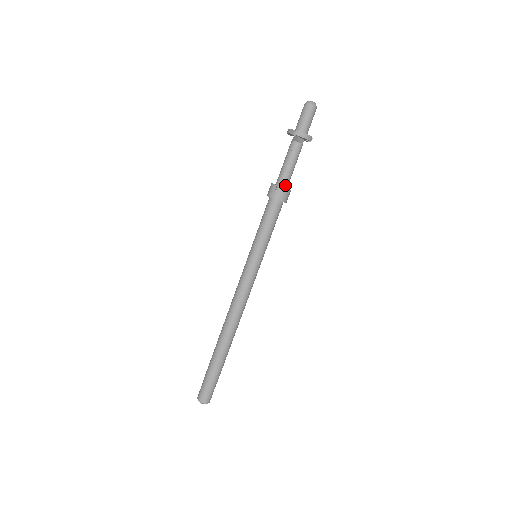
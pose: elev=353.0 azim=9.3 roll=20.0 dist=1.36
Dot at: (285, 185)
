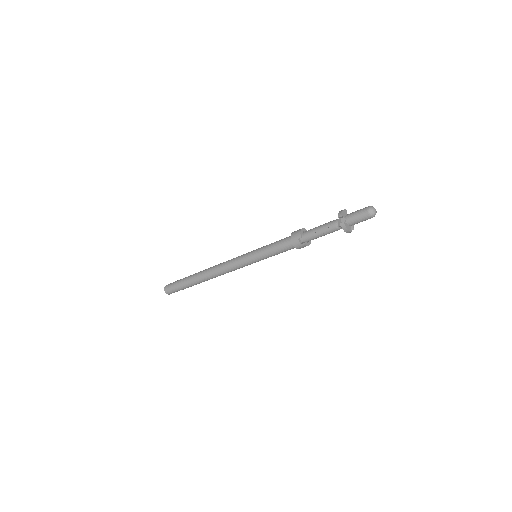
Dot at: (308, 240)
